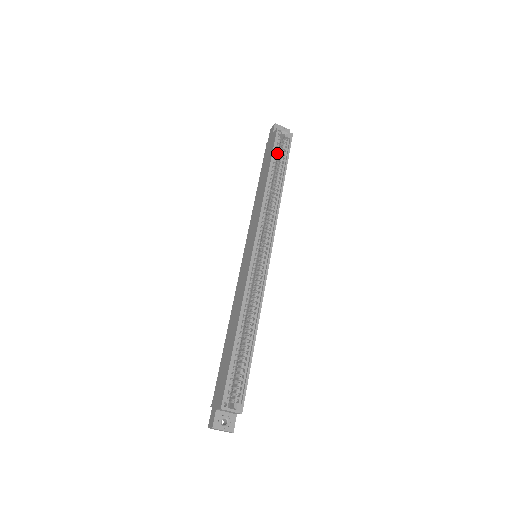
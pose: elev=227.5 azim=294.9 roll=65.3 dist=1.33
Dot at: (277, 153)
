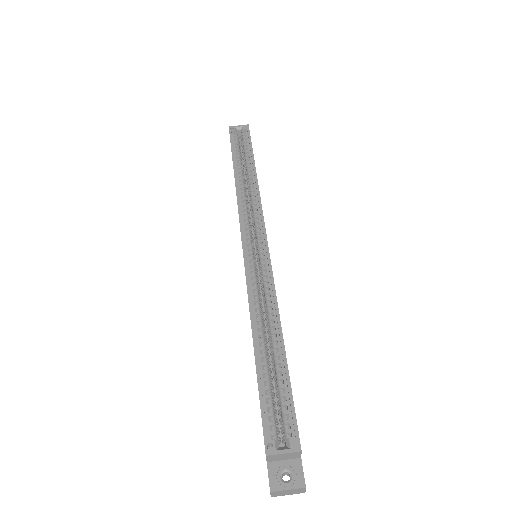
Dot at: (238, 148)
